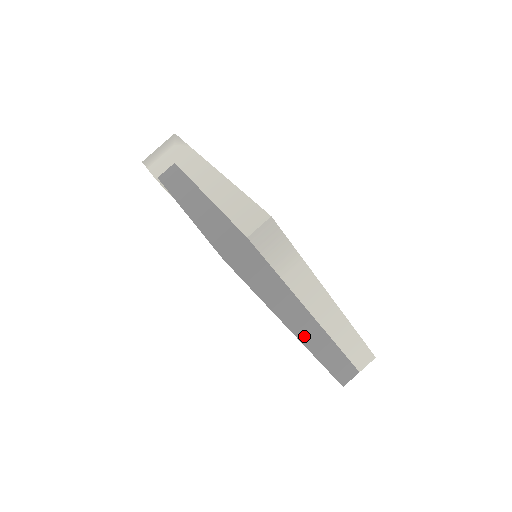
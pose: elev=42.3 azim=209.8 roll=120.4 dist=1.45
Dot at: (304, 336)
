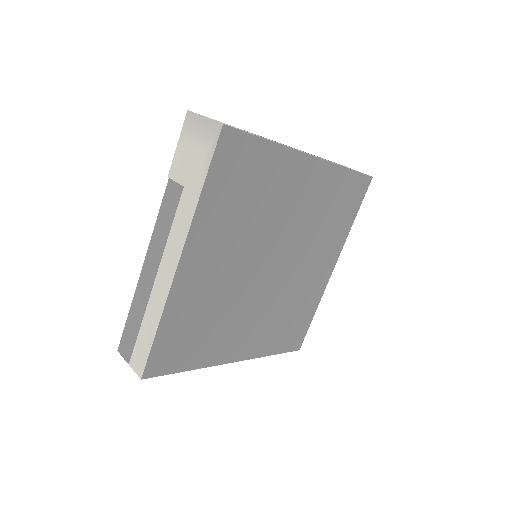
Dot at: occluded
